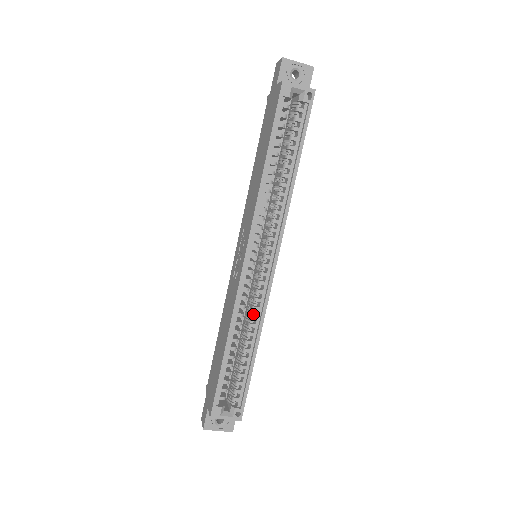
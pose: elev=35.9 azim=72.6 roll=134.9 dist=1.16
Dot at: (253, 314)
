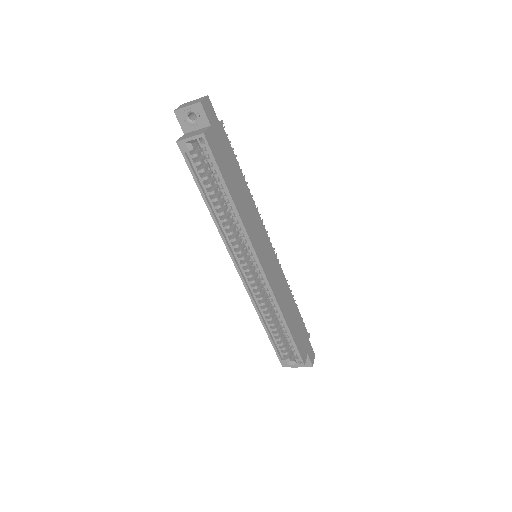
Dot at: (271, 300)
